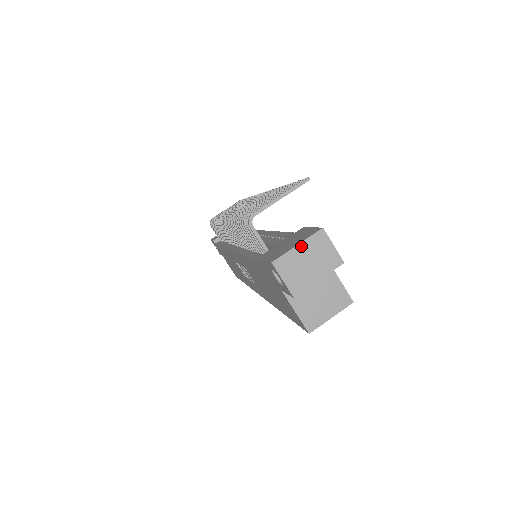
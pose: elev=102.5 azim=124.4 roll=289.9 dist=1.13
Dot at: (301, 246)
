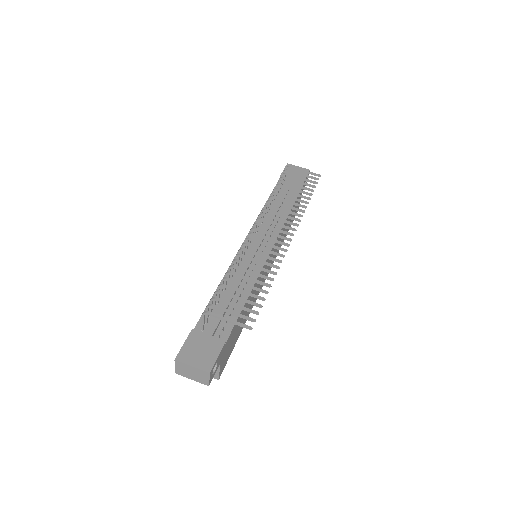
Dot at: (193, 368)
